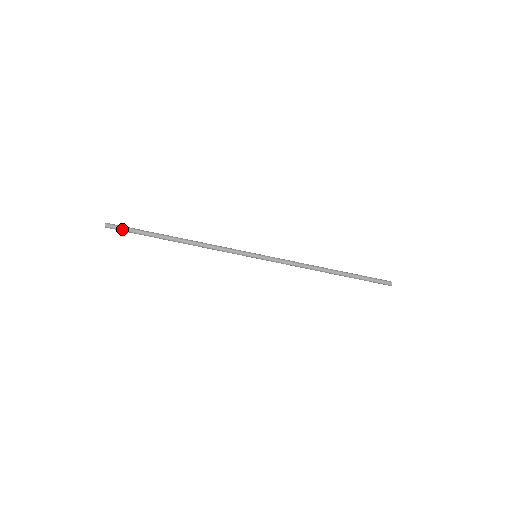
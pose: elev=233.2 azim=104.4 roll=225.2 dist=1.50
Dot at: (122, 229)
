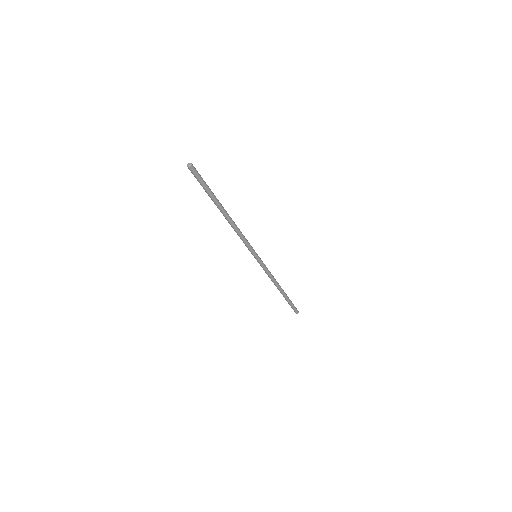
Dot at: (199, 178)
